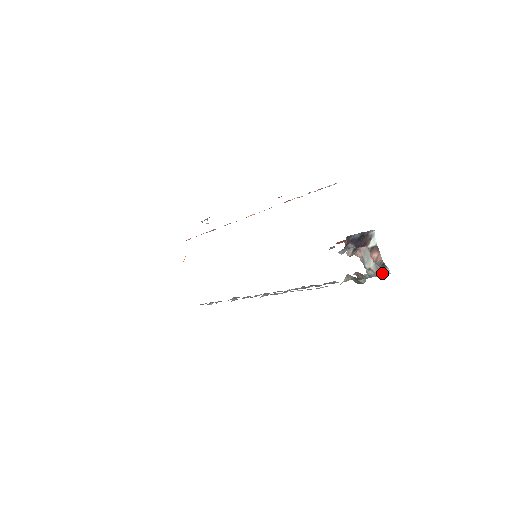
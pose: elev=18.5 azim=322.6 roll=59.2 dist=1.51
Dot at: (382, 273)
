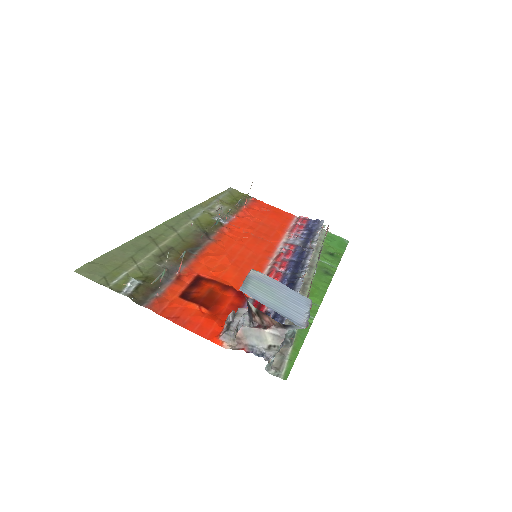
Dot at: (298, 328)
